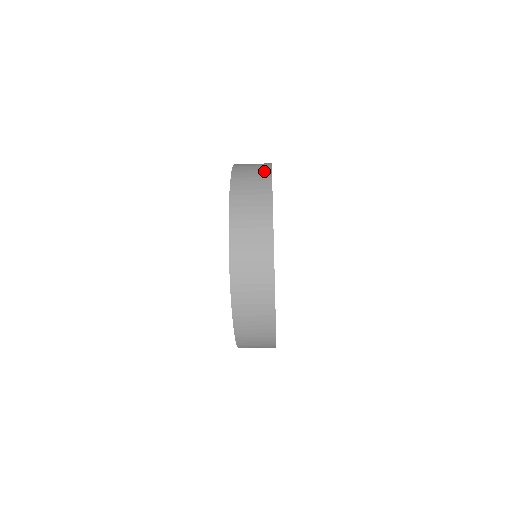
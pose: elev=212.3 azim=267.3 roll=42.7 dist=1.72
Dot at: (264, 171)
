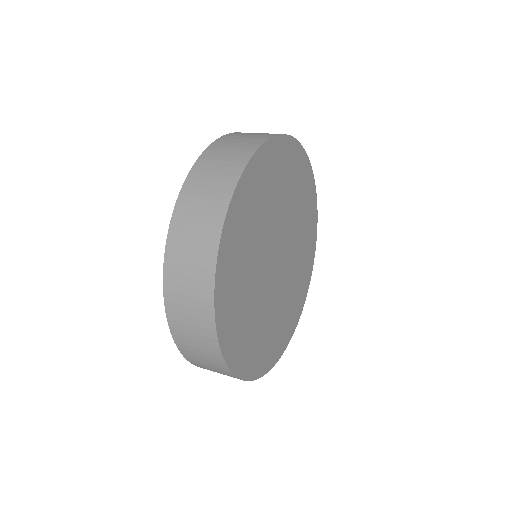
Dot at: (223, 192)
